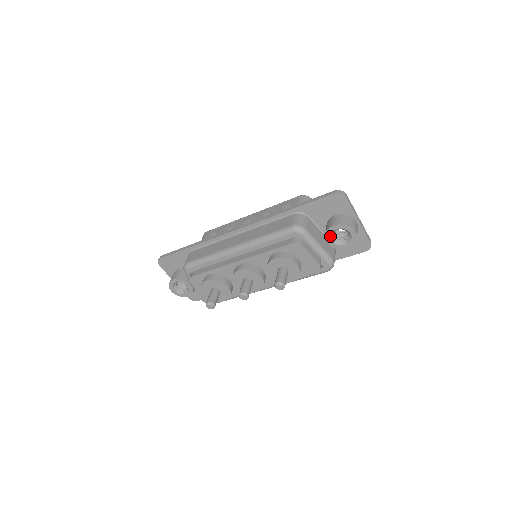
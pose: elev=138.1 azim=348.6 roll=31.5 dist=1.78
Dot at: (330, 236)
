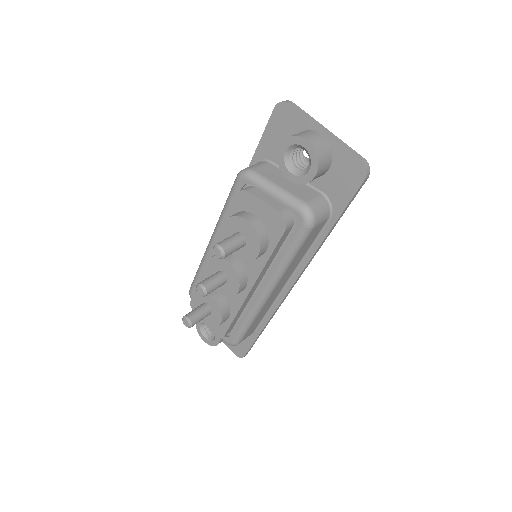
Dot at: (286, 167)
